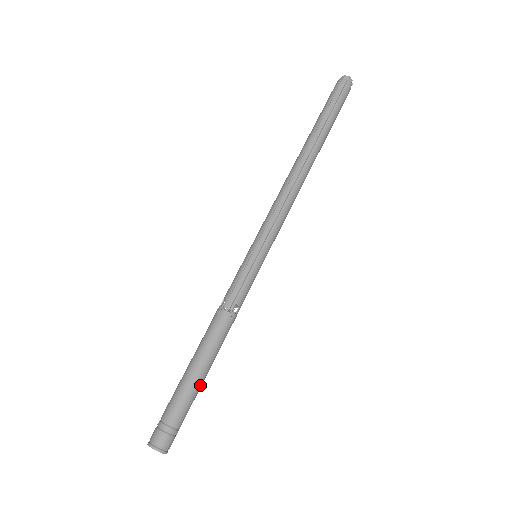
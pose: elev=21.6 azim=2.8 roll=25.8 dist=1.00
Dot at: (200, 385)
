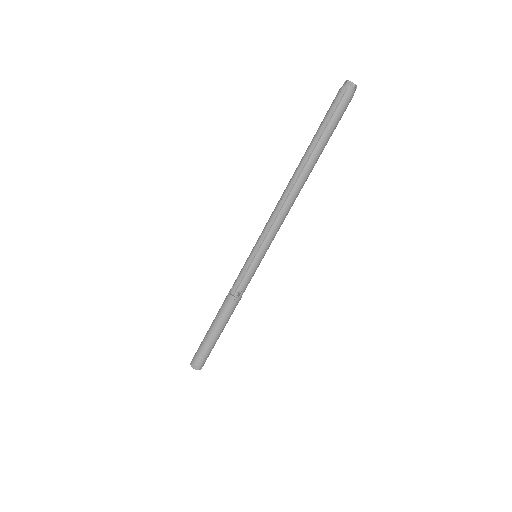
Dot at: (217, 337)
